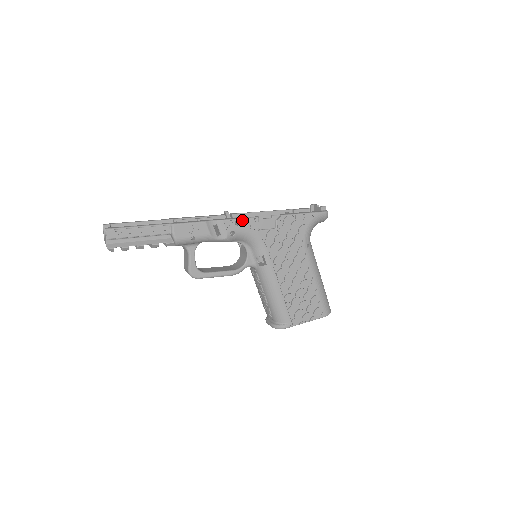
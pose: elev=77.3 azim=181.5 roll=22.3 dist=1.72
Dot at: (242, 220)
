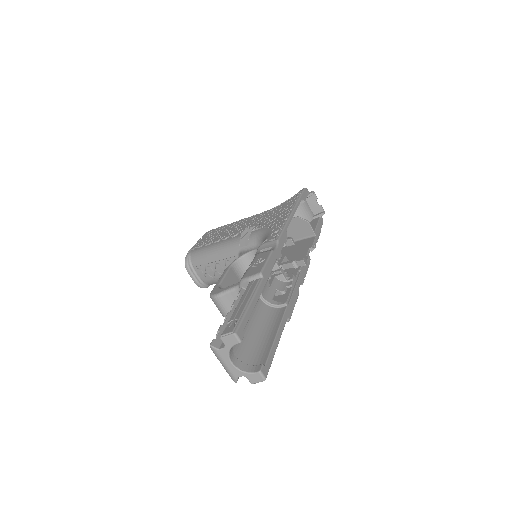
Dot at: (306, 271)
